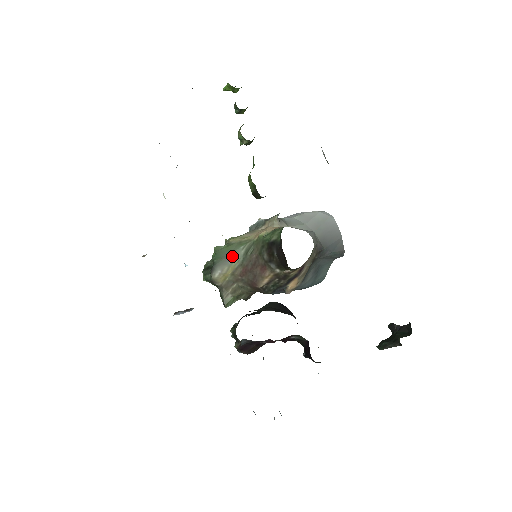
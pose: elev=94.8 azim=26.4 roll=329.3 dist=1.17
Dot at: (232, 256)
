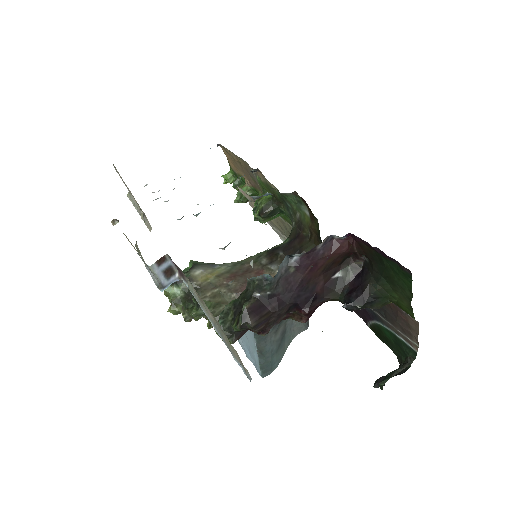
Dot at: (217, 265)
